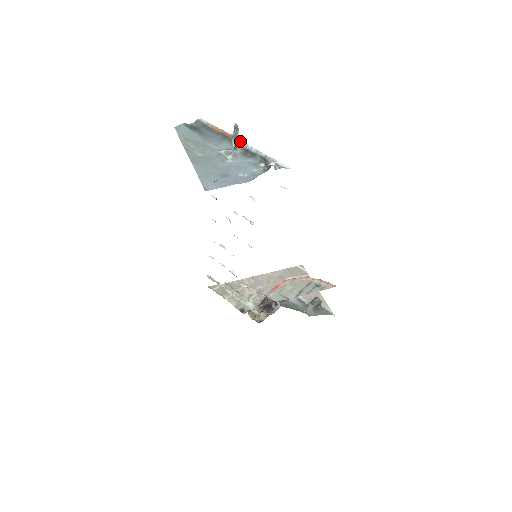
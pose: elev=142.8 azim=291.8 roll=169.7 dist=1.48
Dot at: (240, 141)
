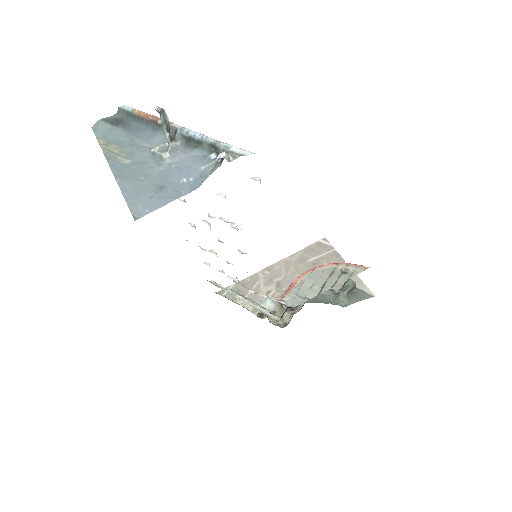
Dot at: (178, 127)
